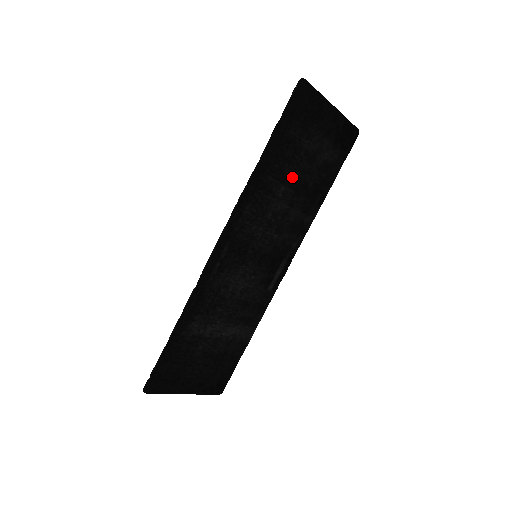
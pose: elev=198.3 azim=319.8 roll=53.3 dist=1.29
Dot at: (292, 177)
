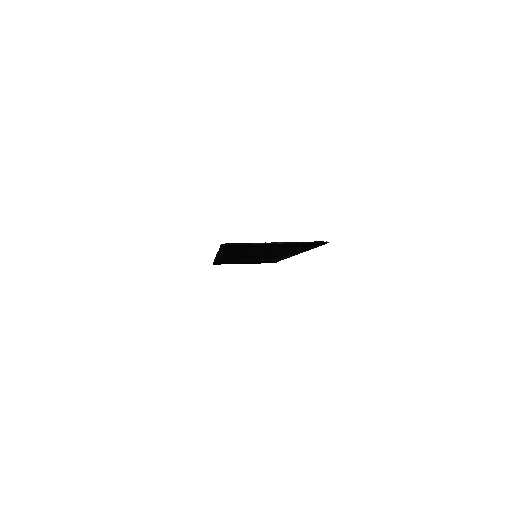
Dot at: (259, 251)
